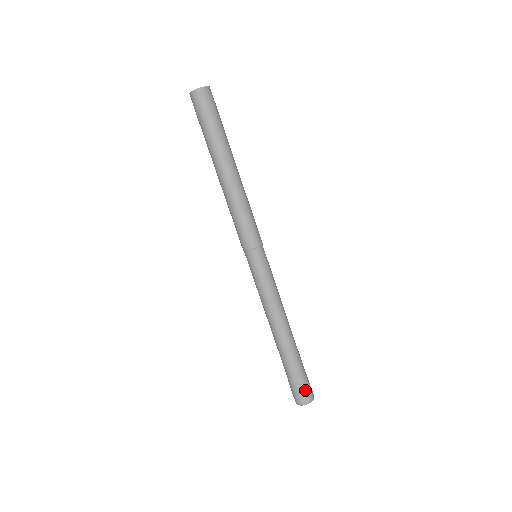
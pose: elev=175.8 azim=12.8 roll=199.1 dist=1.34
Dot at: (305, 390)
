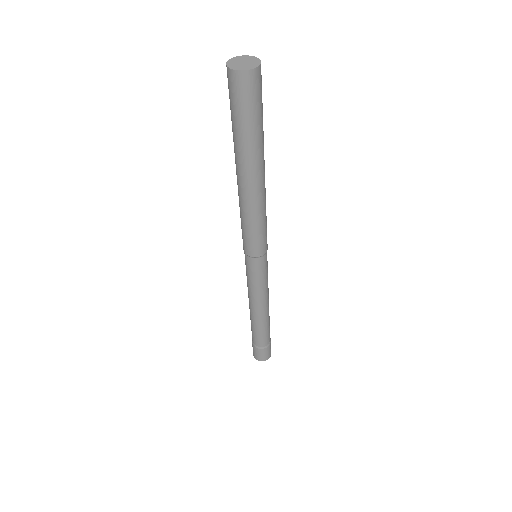
Dot at: (269, 351)
